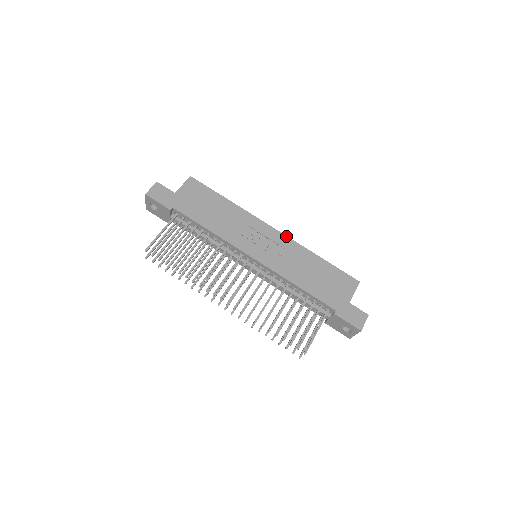
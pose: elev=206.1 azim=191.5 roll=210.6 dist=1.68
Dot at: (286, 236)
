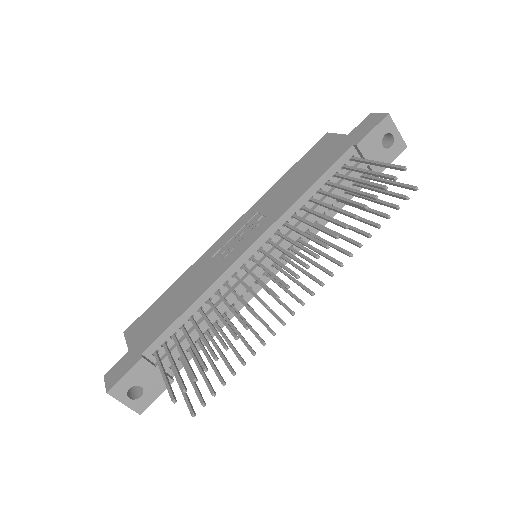
Dot at: (242, 216)
